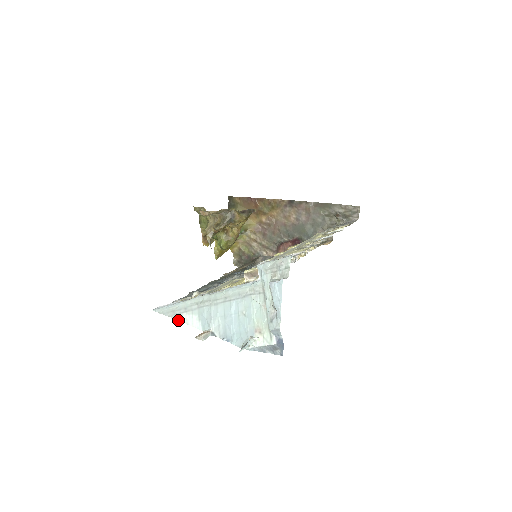
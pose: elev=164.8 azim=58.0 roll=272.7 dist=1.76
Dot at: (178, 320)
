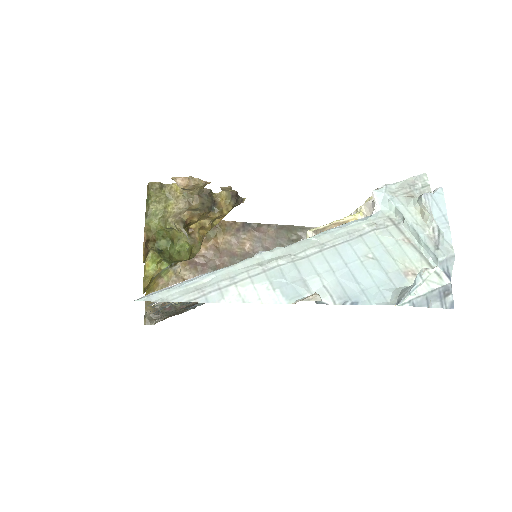
Dot at: (217, 301)
